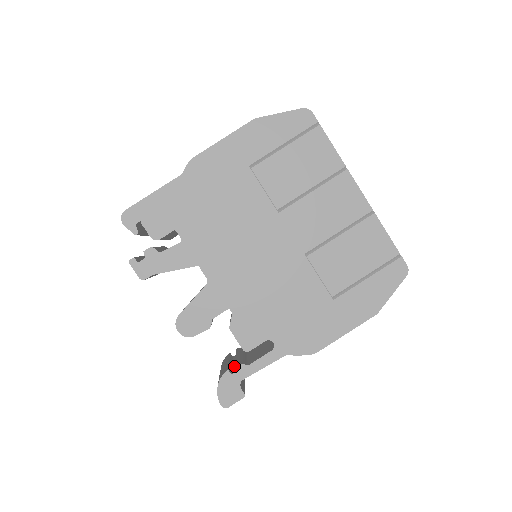
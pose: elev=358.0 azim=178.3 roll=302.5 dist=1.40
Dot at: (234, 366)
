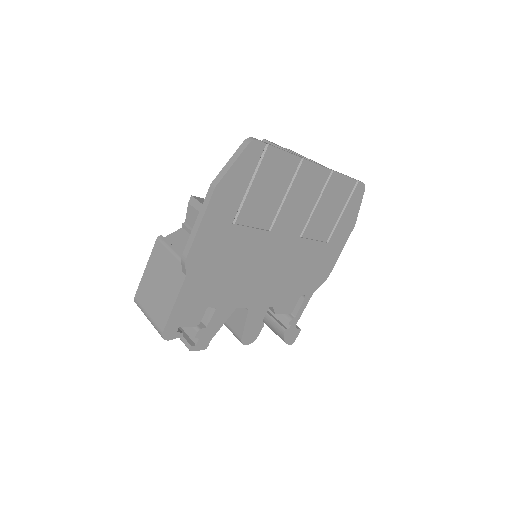
Dot at: (278, 318)
